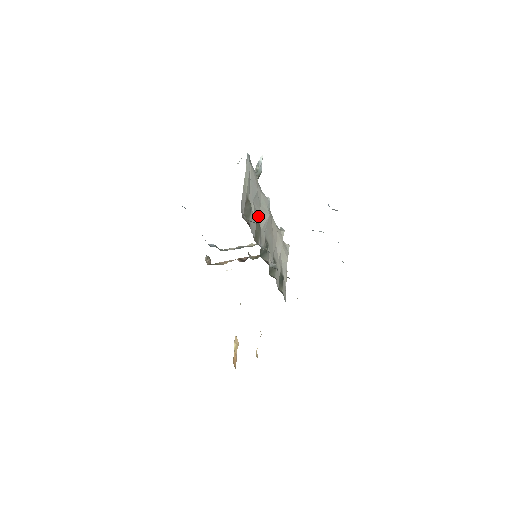
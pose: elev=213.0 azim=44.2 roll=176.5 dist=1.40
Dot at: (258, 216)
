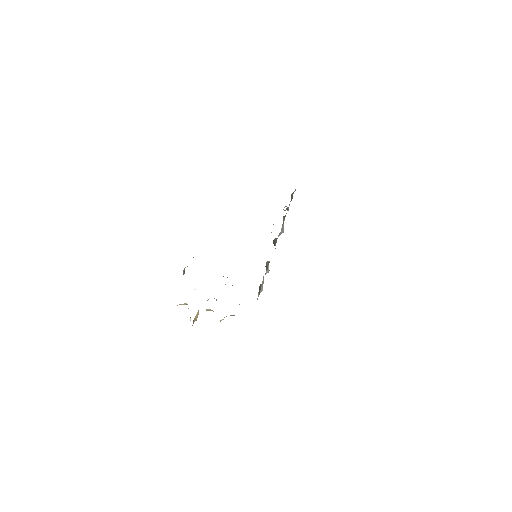
Dot at: (284, 219)
